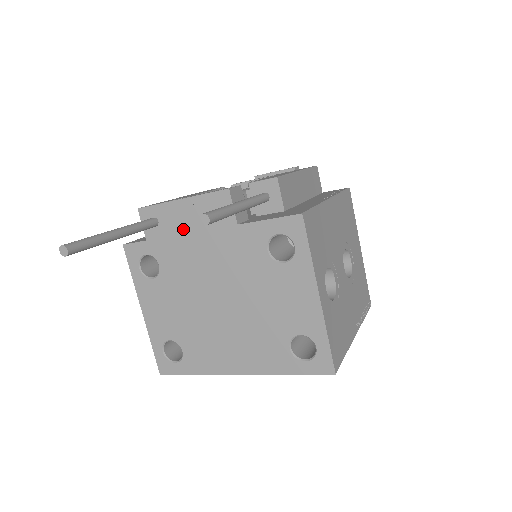
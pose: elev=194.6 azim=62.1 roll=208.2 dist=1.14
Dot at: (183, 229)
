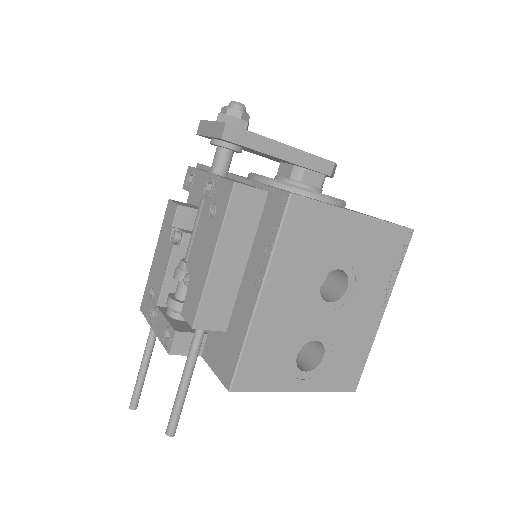
Dot at: occluded
